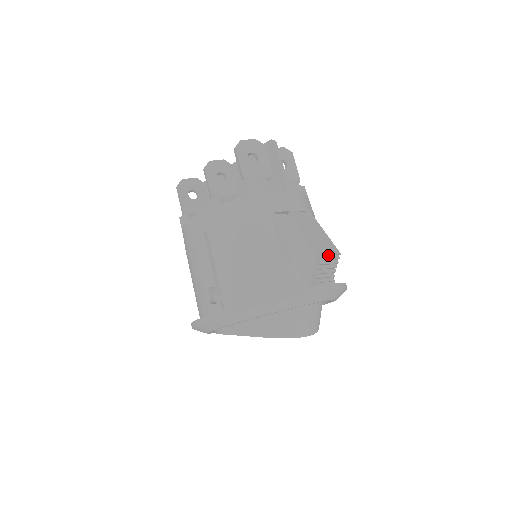
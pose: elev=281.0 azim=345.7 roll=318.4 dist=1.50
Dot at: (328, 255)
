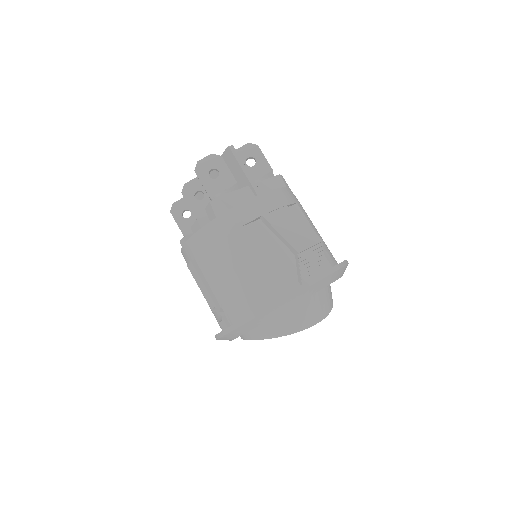
Dot at: (307, 249)
